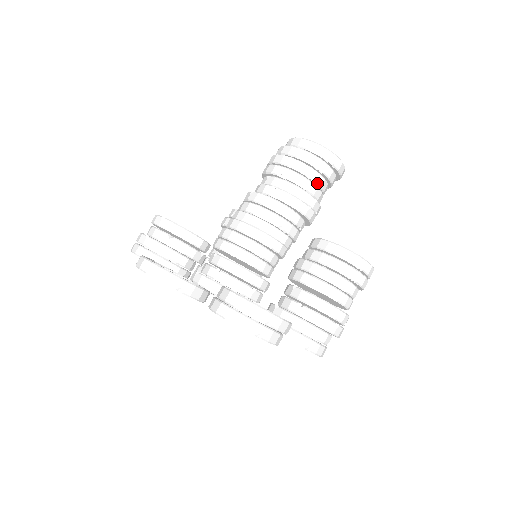
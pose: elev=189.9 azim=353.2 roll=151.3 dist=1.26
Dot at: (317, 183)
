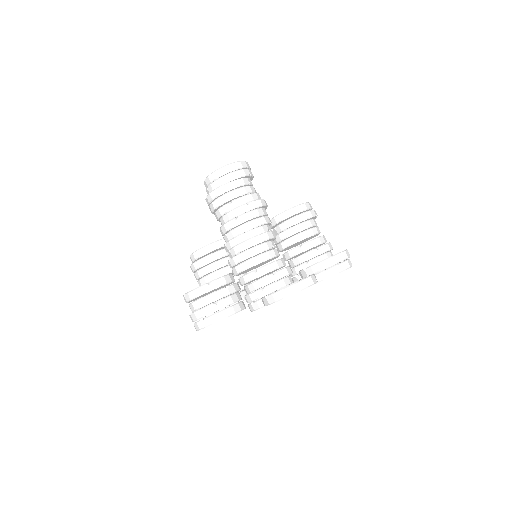
Dot at: (252, 185)
